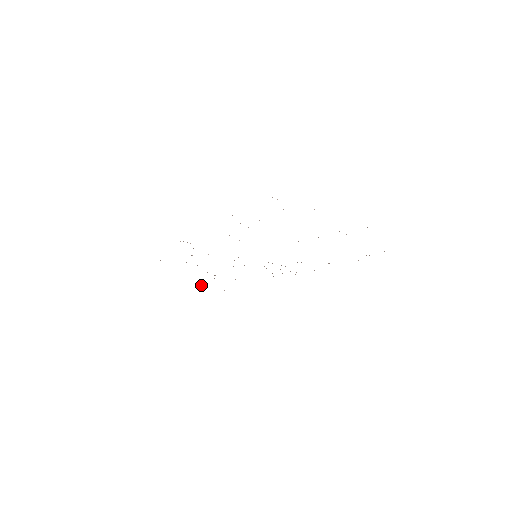
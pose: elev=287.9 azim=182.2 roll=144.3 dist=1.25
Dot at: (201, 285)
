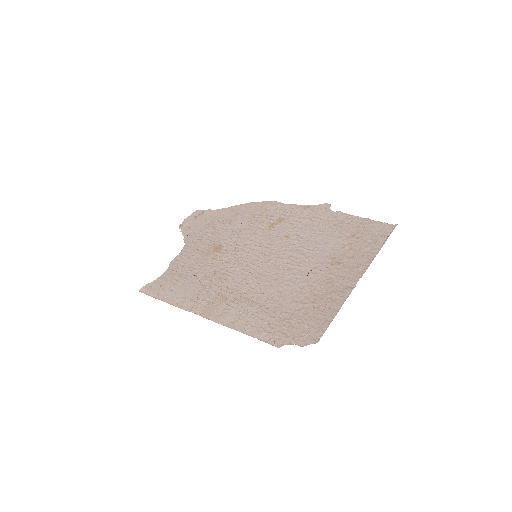
Dot at: (185, 224)
